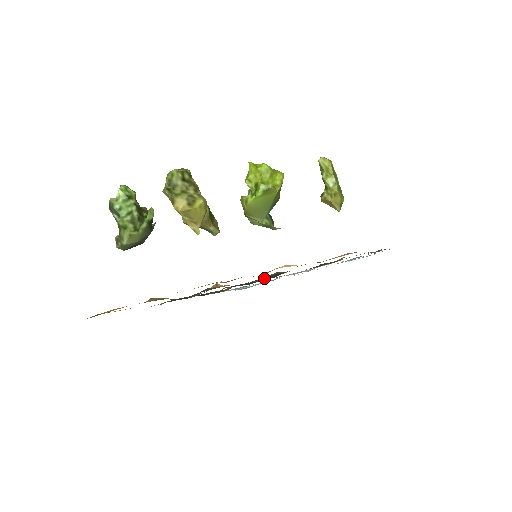
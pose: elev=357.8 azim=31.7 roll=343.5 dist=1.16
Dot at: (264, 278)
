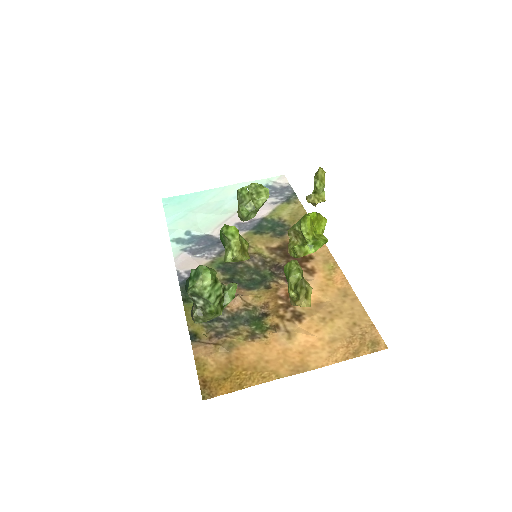
Dot at: (272, 279)
